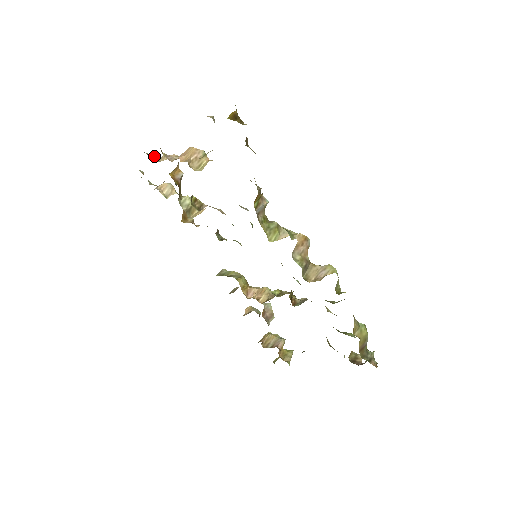
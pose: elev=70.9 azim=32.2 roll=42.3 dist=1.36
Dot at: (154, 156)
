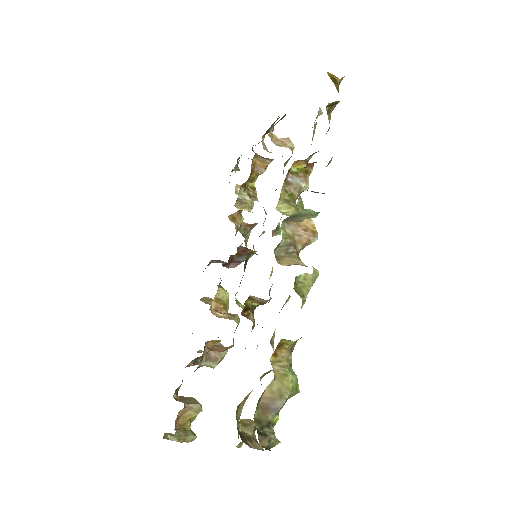
Dot at: occluded
